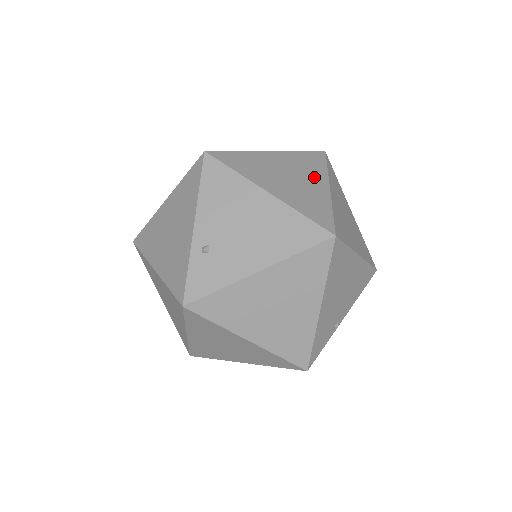
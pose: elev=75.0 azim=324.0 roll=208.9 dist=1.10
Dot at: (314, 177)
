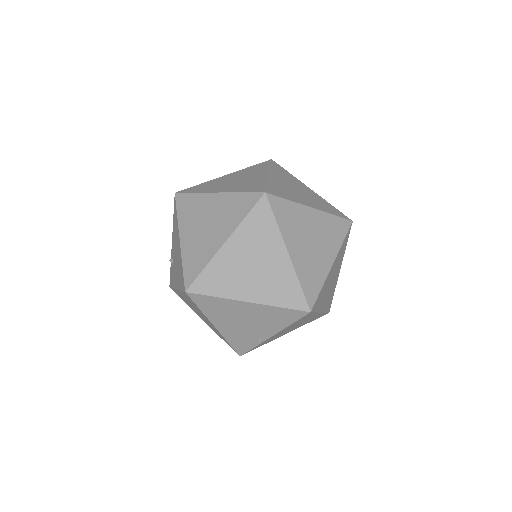
Dot at: (224, 227)
